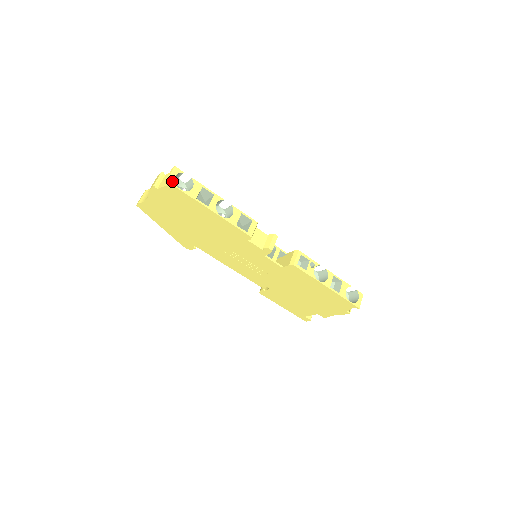
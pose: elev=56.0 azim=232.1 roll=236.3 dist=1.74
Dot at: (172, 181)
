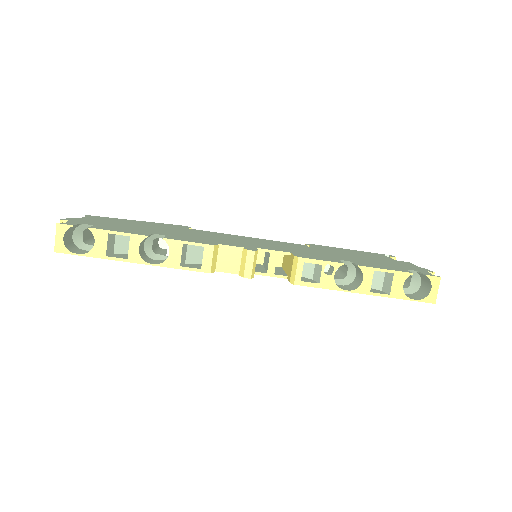
Dot at: (62, 248)
